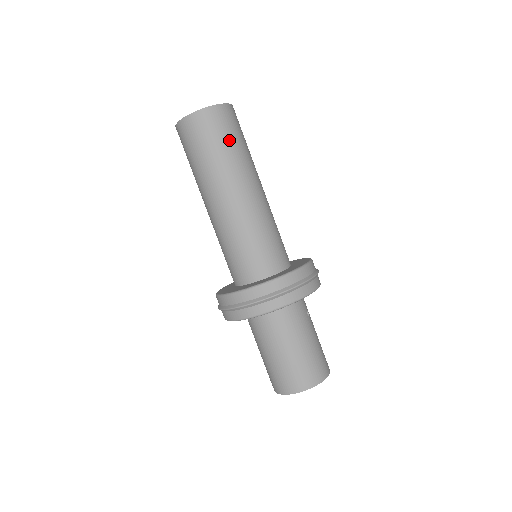
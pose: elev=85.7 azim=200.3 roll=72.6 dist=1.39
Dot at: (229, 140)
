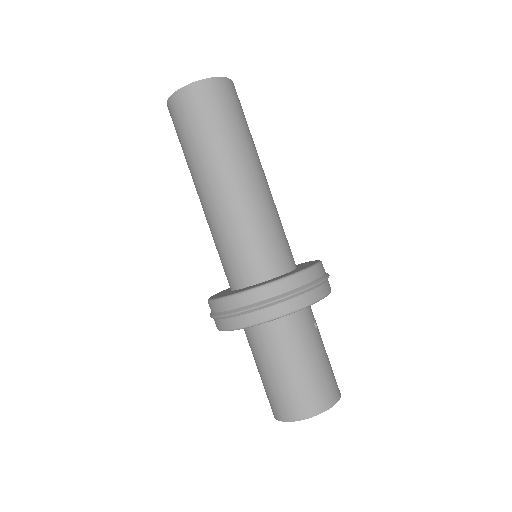
Dot at: (226, 118)
